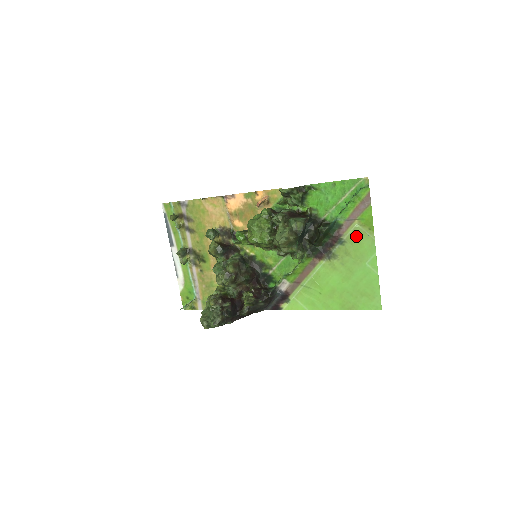
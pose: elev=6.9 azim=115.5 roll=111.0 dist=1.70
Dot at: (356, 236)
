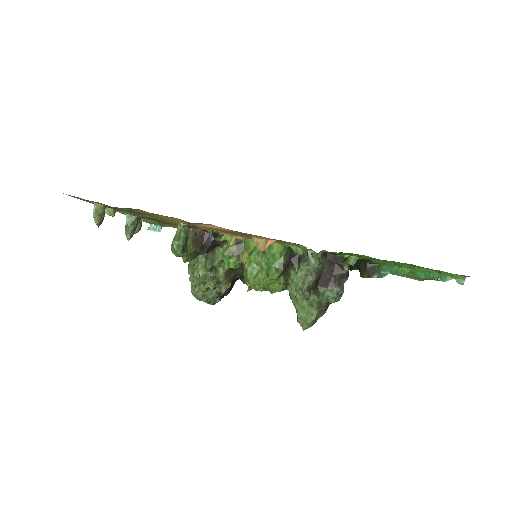
Dot at: (415, 272)
